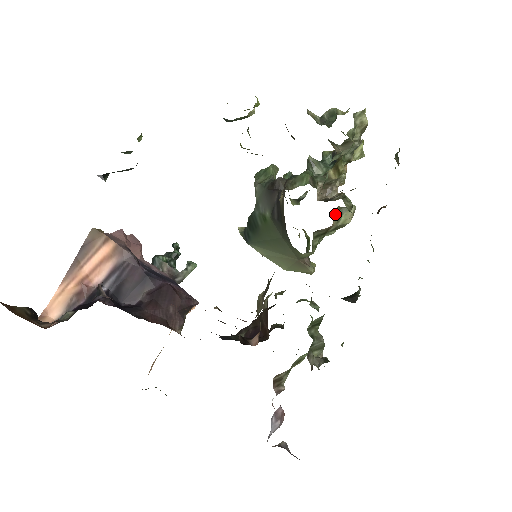
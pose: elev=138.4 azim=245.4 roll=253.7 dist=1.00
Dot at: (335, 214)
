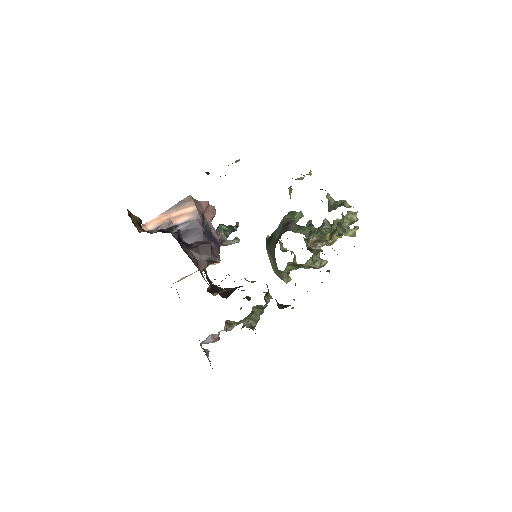
Dot at: (311, 259)
